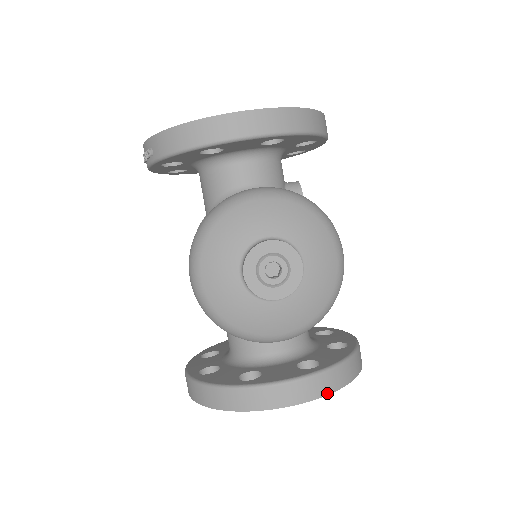
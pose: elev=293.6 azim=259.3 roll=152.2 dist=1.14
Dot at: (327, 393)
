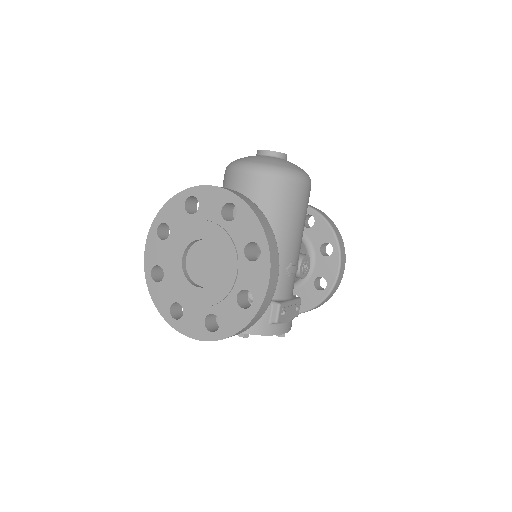
Dot at: (240, 197)
